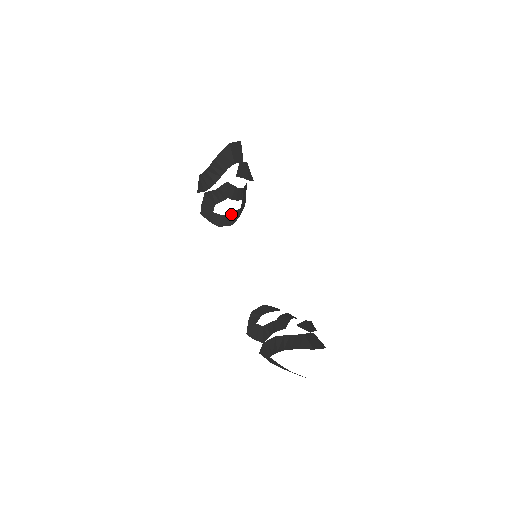
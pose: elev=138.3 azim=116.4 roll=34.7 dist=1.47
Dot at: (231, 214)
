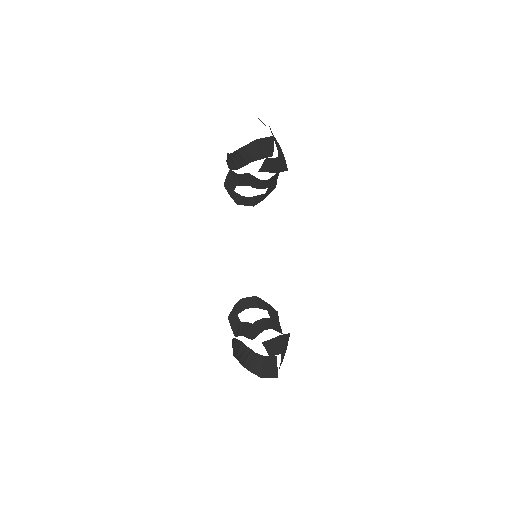
Dot at: (253, 197)
